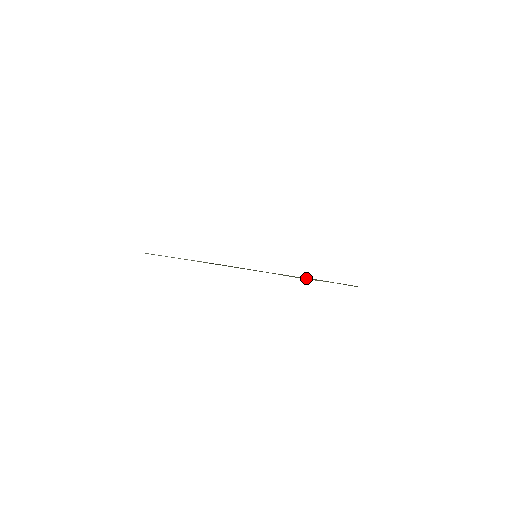
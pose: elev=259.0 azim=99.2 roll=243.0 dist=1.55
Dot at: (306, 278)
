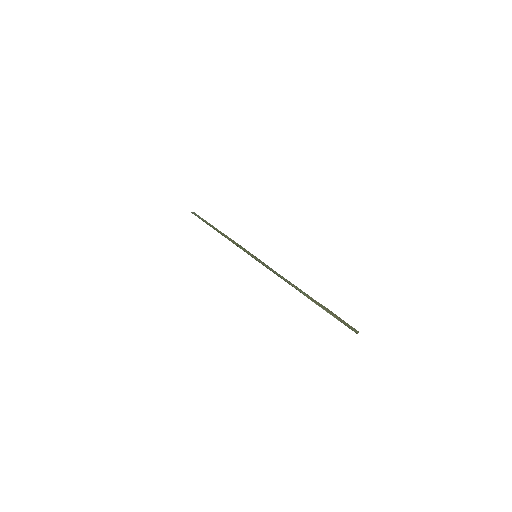
Dot at: occluded
